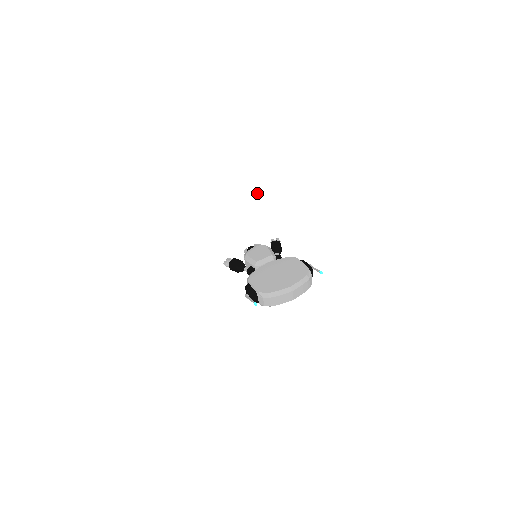
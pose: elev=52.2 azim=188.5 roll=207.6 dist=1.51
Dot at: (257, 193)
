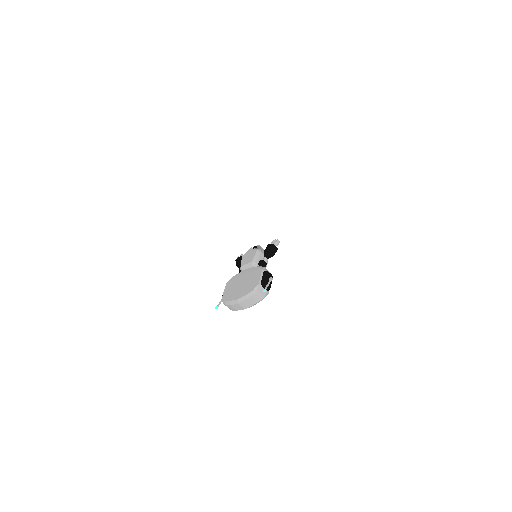
Dot at: (237, 207)
